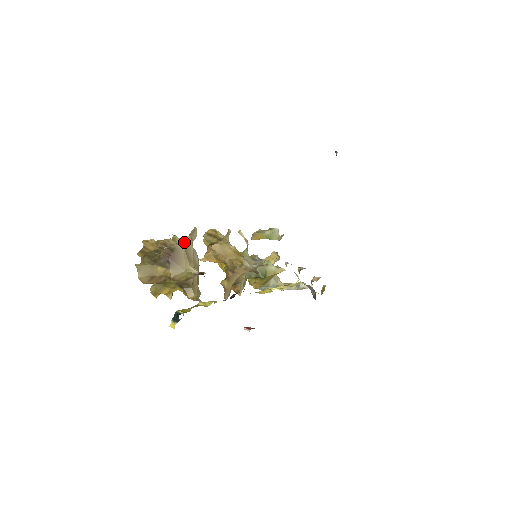
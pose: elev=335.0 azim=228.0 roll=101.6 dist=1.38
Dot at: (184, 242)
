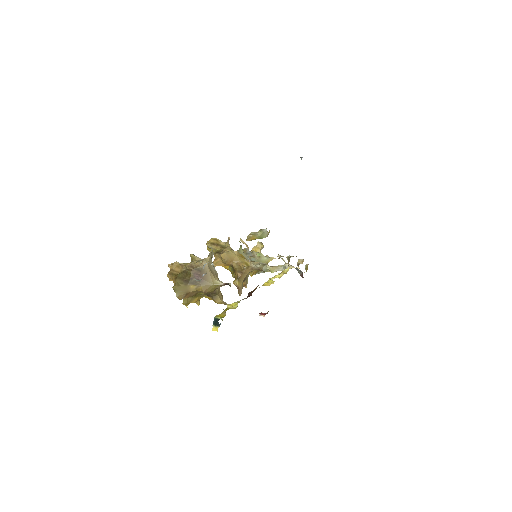
Dot at: (207, 262)
